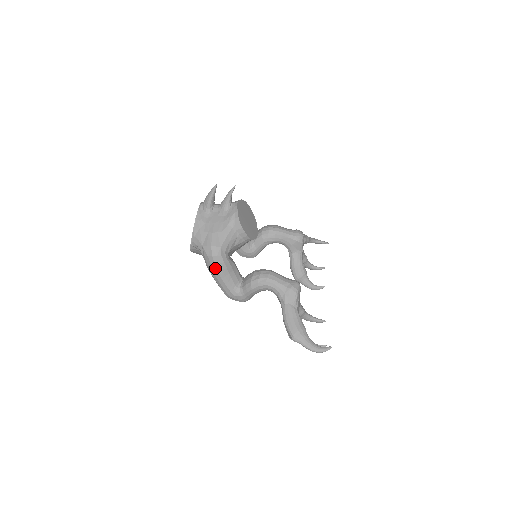
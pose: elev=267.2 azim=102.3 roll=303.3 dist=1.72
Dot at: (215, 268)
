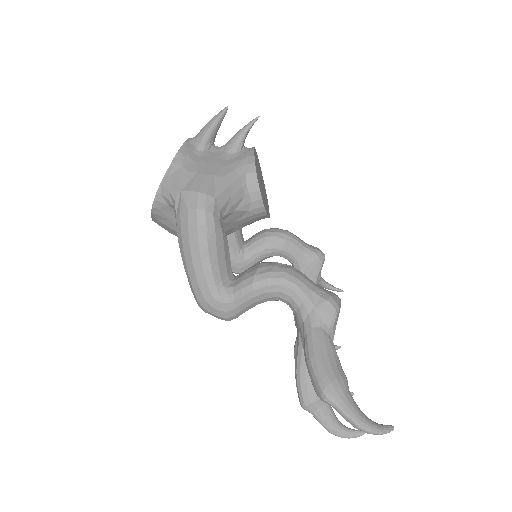
Dot at: (195, 234)
